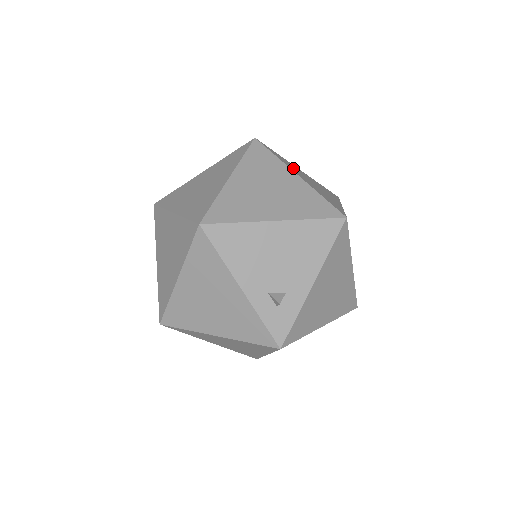
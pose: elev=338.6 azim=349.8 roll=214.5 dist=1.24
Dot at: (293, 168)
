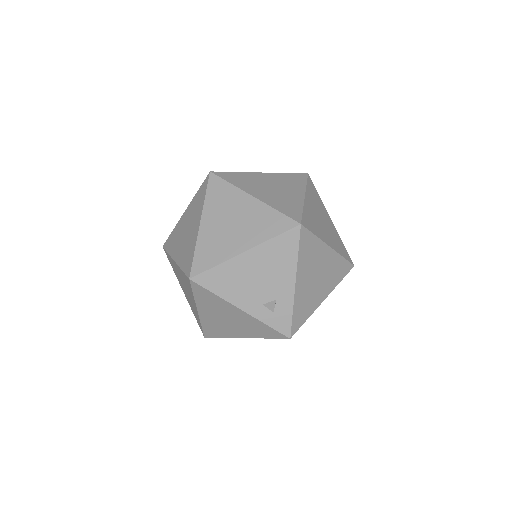
Dot at: (250, 184)
